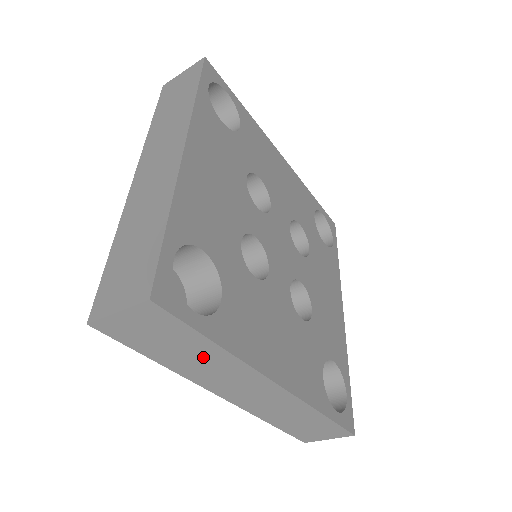
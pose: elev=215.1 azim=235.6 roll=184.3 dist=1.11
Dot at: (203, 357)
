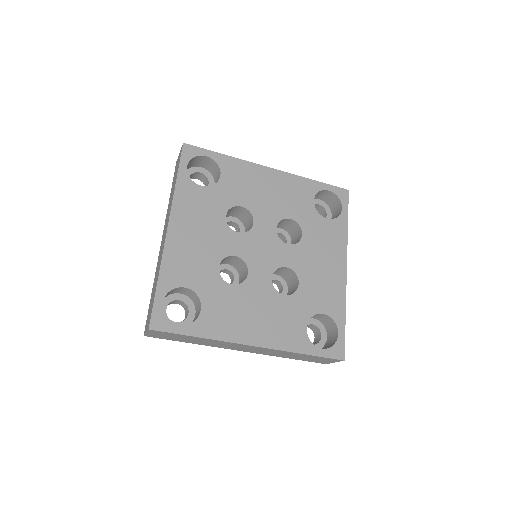
Dot at: (201, 340)
